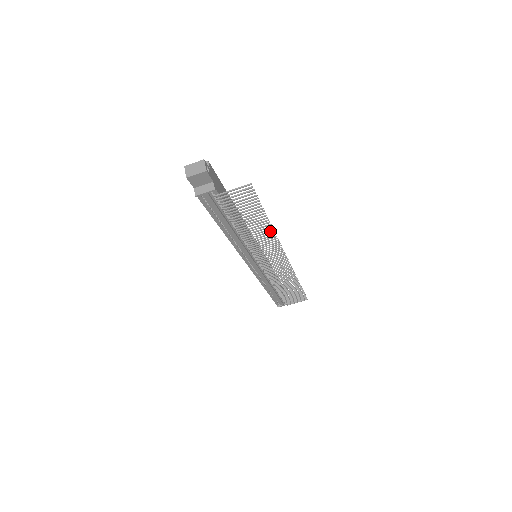
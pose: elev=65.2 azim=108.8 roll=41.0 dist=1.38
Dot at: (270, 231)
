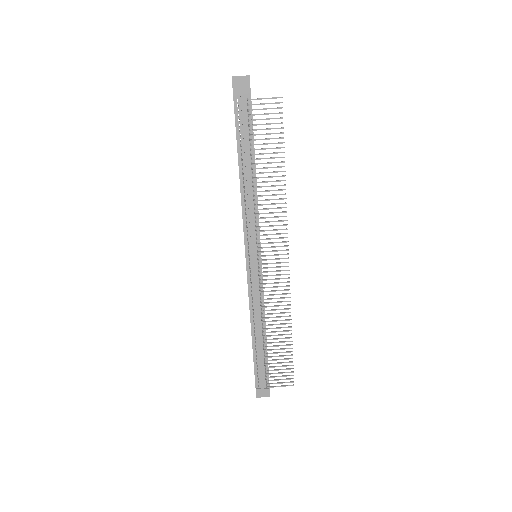
Dot at: (282, 189)
